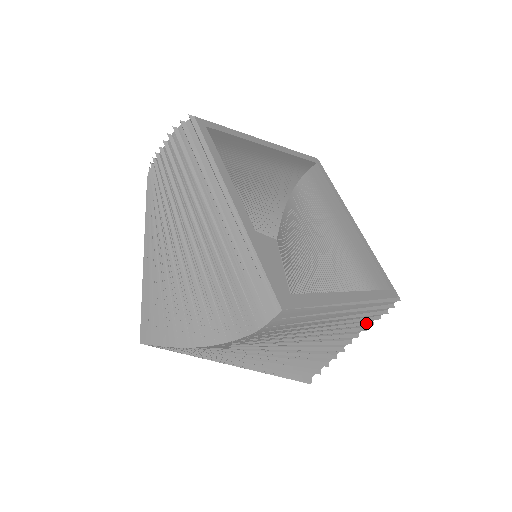
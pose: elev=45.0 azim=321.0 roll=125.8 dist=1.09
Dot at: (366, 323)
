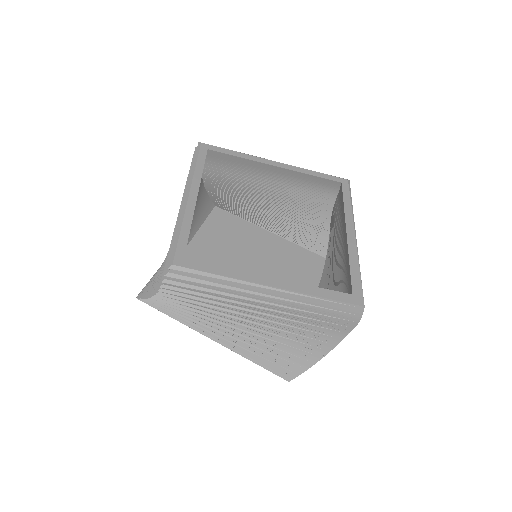
Dot at: occluded
